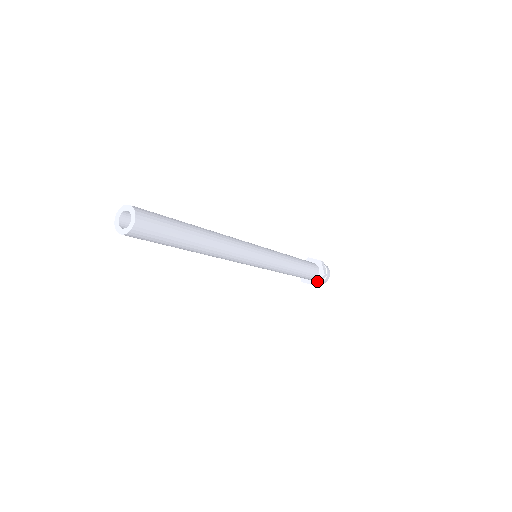
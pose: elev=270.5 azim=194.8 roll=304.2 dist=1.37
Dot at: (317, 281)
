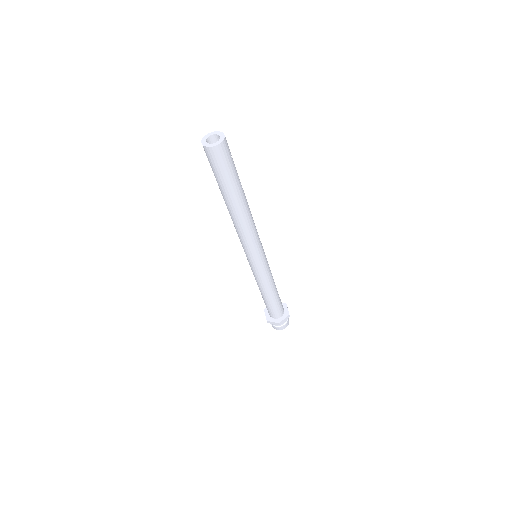
Dot at: (271, 320)
